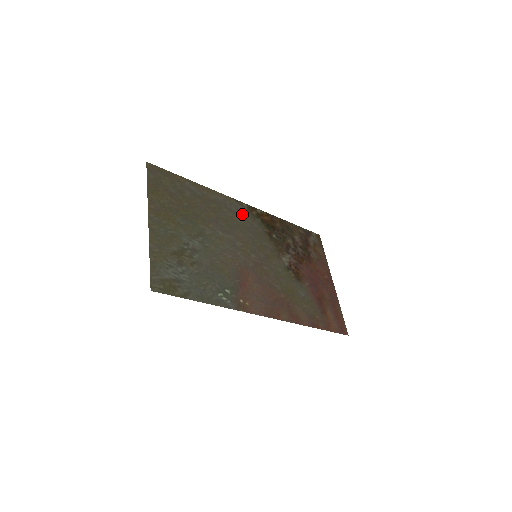
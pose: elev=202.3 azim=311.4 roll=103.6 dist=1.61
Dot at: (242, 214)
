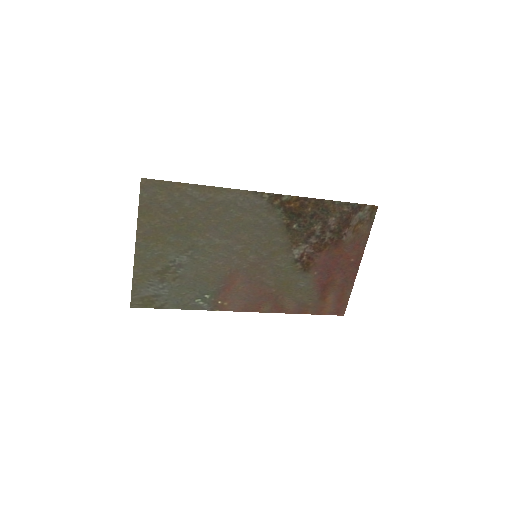
Dot at: (257, 209)
